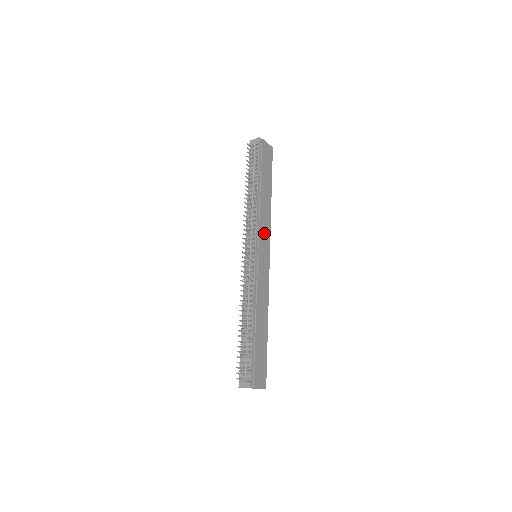
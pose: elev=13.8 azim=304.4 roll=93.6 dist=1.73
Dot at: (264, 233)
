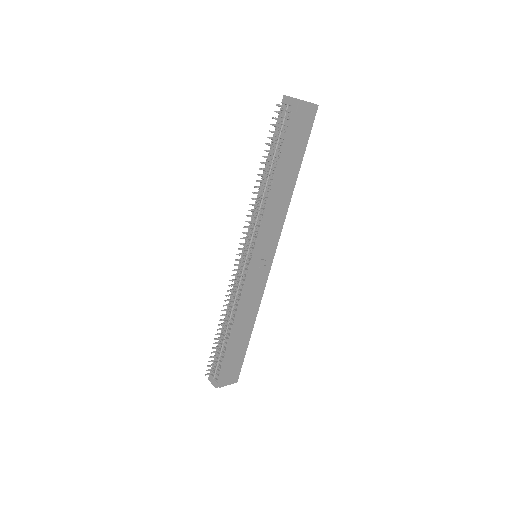
Dot at: (271, 233)
